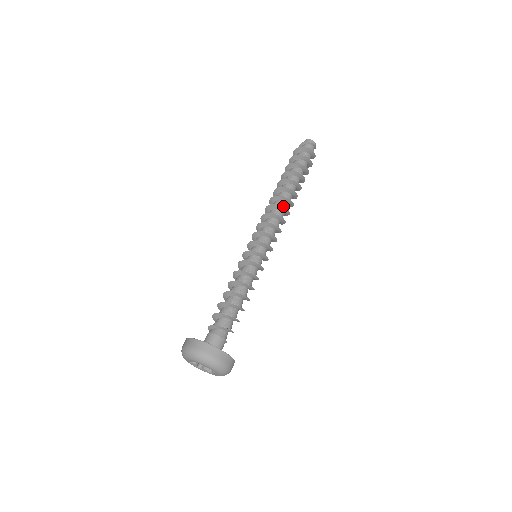
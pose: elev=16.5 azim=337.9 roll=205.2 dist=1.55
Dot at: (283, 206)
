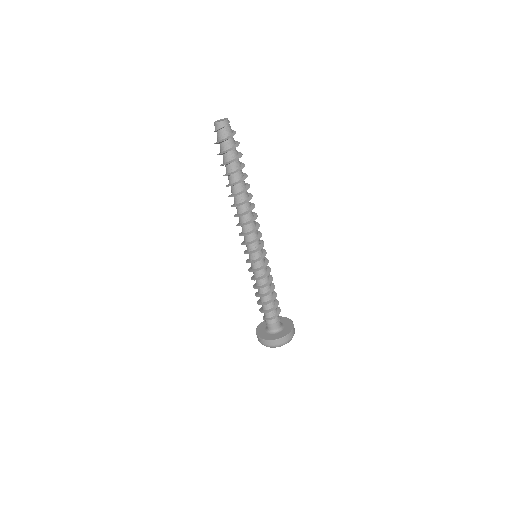
Dot at: (246, 209)
